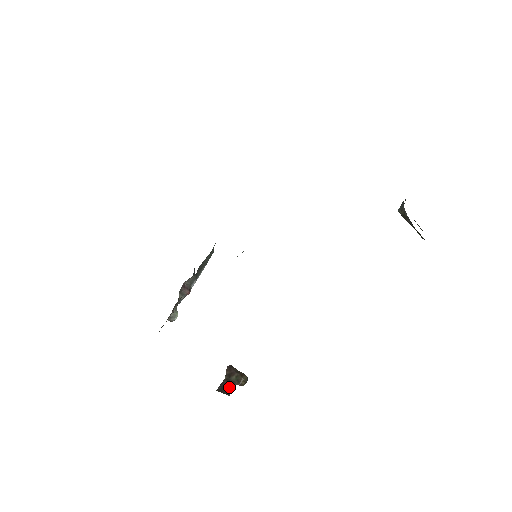
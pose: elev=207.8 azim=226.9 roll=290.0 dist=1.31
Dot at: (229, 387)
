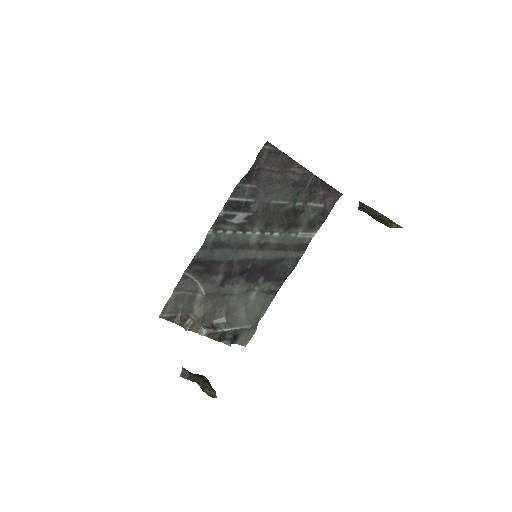
Dot at: (189, 372)
